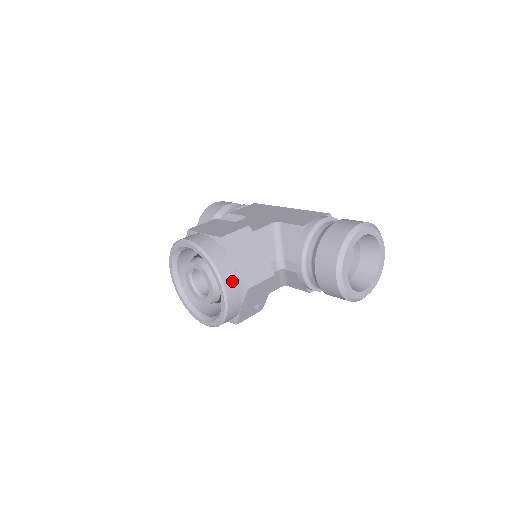
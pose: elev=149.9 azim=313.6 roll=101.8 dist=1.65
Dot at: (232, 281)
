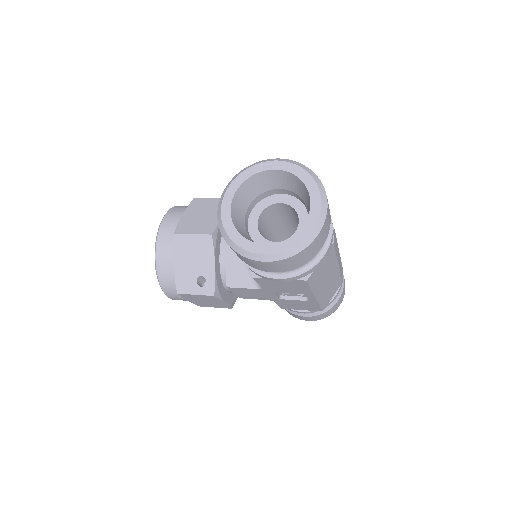
Dot at: (170, 226)
